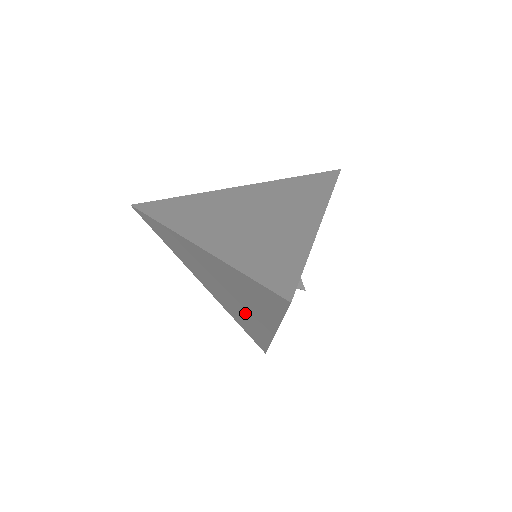
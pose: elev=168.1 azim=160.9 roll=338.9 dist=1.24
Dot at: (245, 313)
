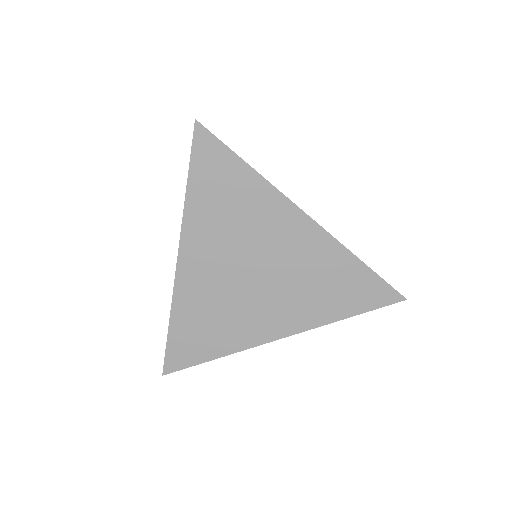
Dot at: occluded
